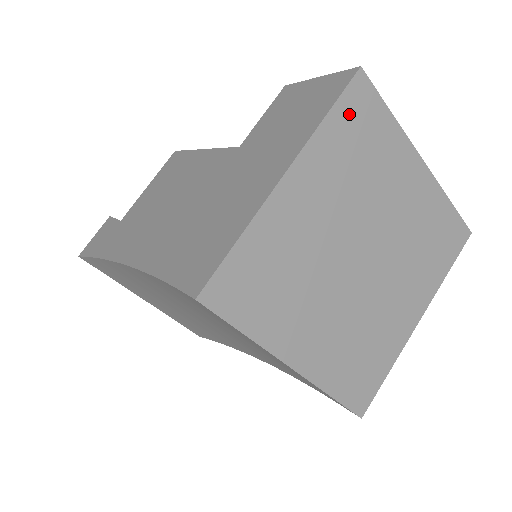
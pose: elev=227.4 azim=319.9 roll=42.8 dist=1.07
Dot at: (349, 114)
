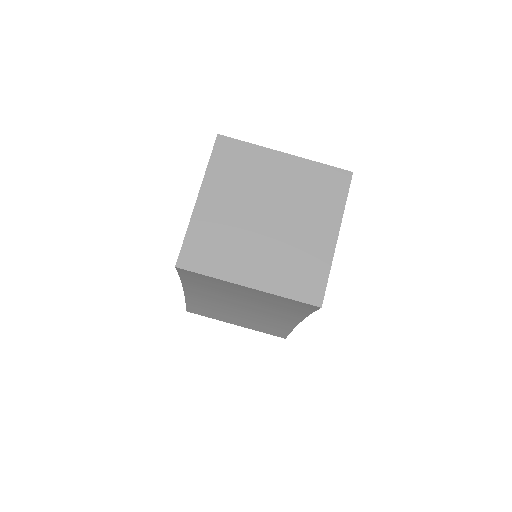
Dot at: (222, 156)
